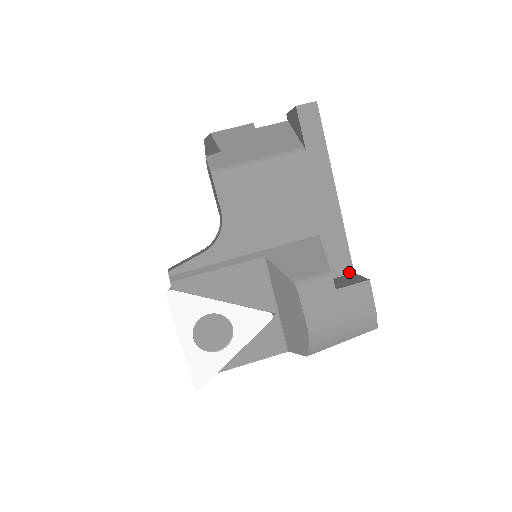
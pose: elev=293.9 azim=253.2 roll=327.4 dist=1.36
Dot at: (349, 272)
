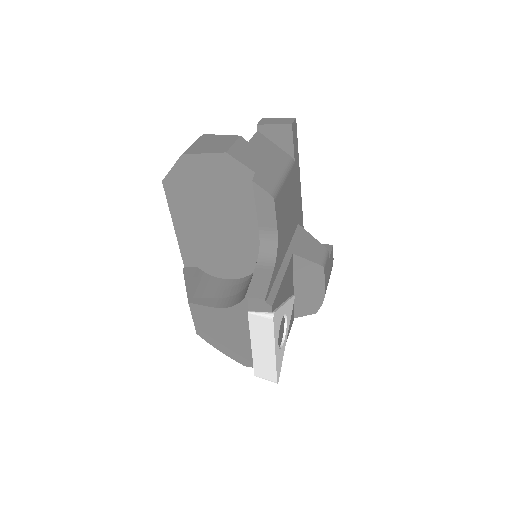
Dot at: occluded
